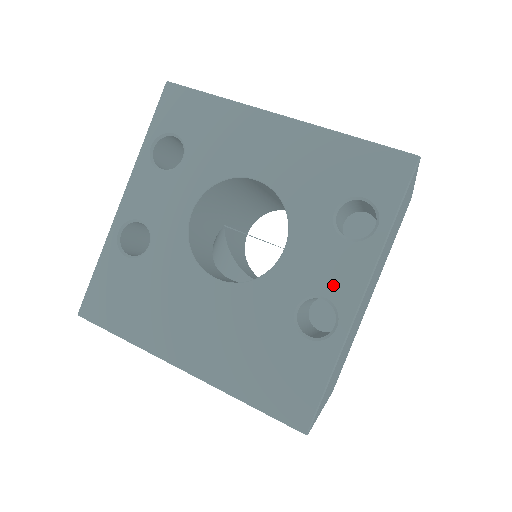
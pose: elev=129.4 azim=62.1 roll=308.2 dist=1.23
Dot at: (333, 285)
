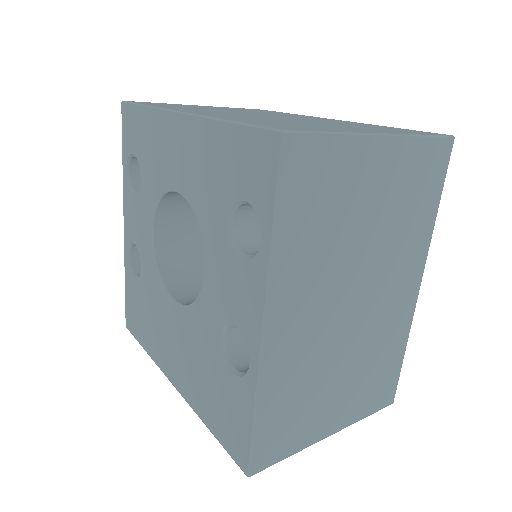
Dot at: (240, 313)
